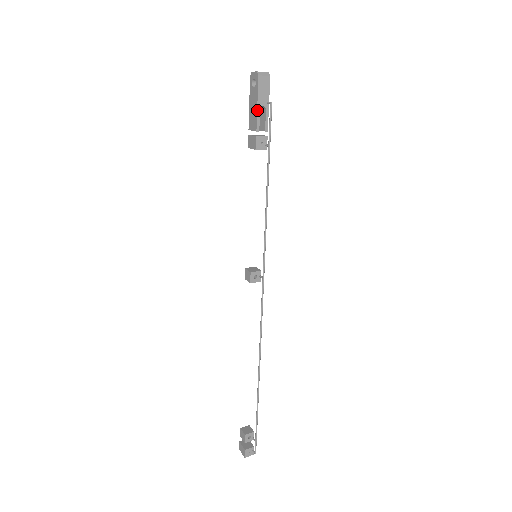
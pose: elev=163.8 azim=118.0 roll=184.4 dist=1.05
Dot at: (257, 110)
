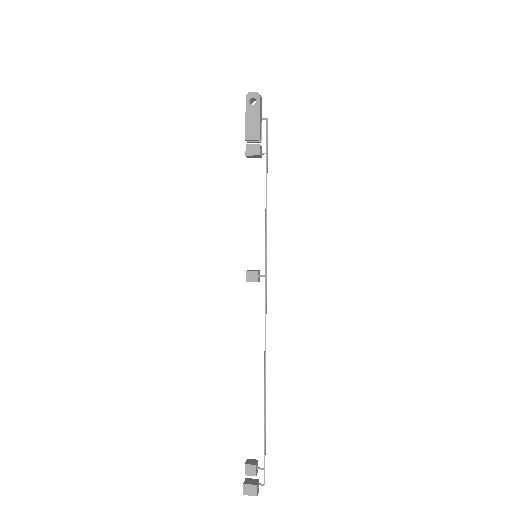
Dot at: (260, 122)
